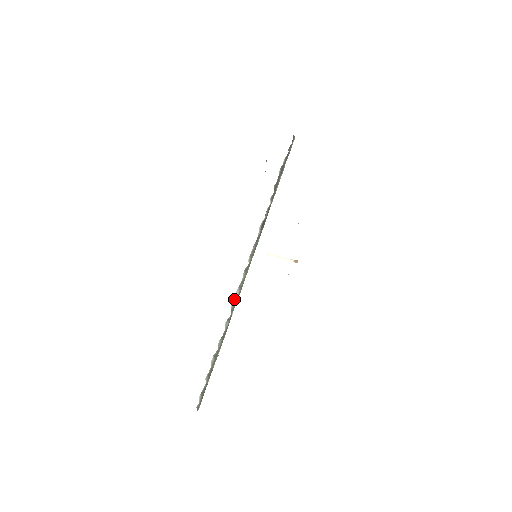
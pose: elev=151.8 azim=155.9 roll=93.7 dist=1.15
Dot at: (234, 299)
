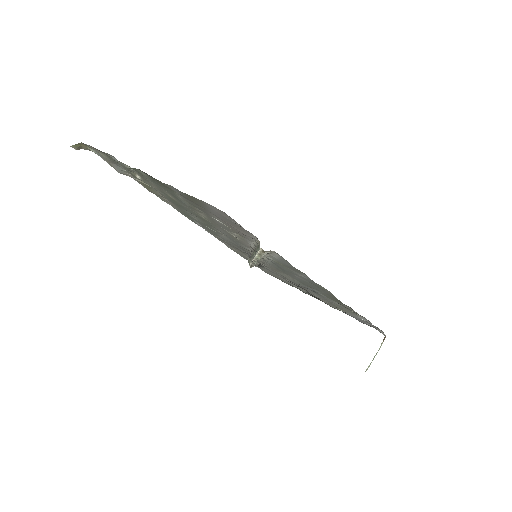
Dot at: (253, 258)
